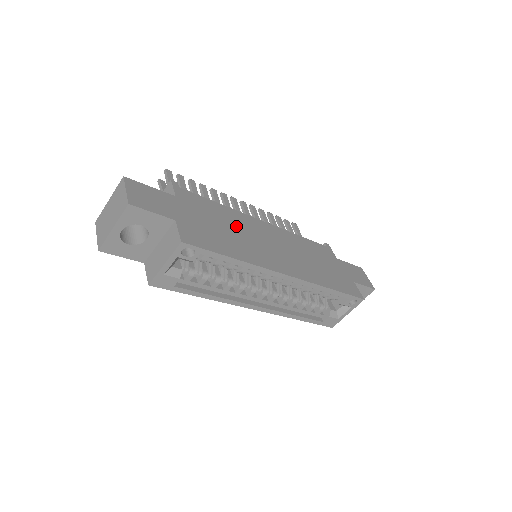
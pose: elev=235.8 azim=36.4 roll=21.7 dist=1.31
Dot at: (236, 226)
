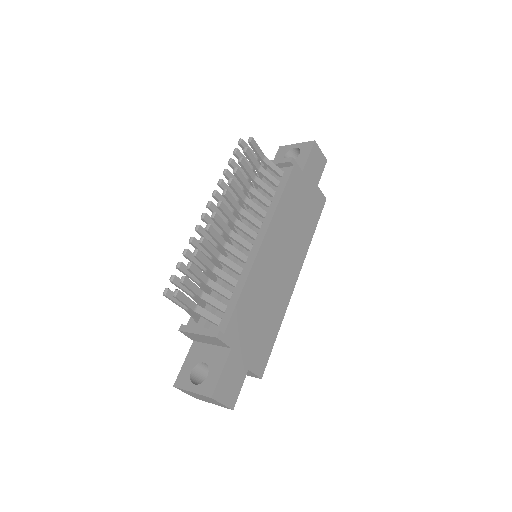
Dot at: (261, 295)
